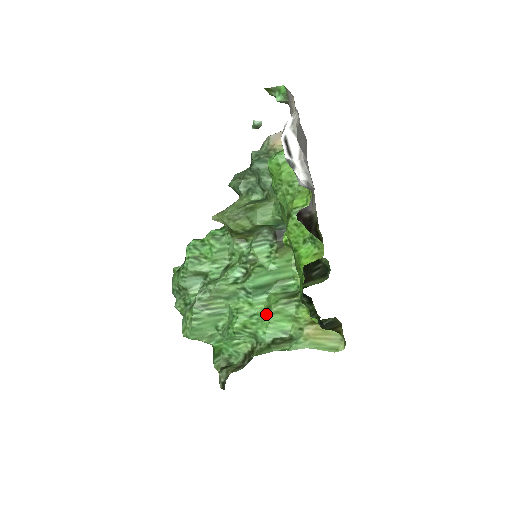
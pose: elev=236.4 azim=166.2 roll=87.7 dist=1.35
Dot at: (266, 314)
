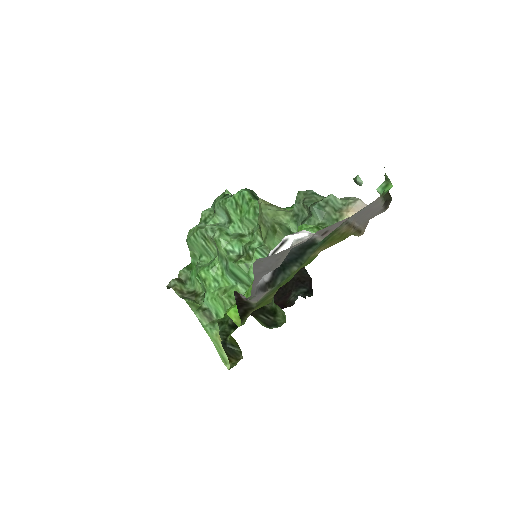
Dot at: (219, 292)
